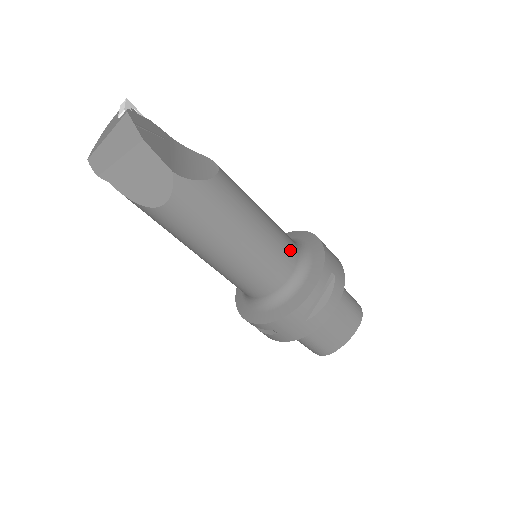
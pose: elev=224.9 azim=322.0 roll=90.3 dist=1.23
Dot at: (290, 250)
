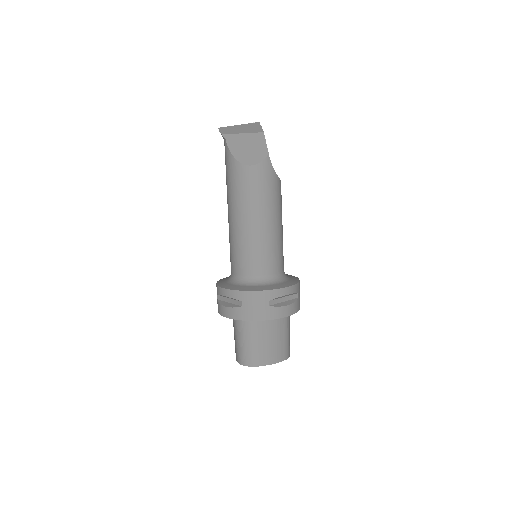
Dot at: (283, 261)
